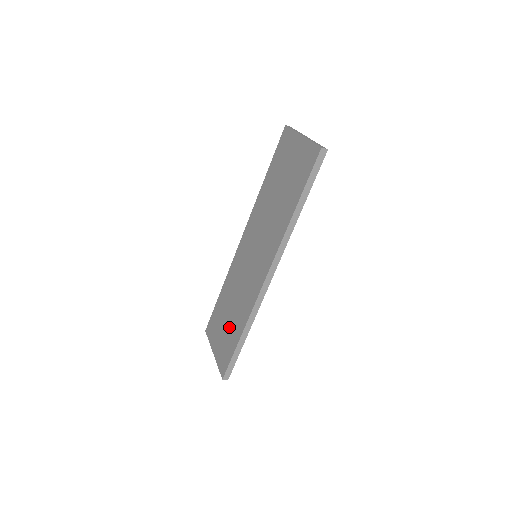
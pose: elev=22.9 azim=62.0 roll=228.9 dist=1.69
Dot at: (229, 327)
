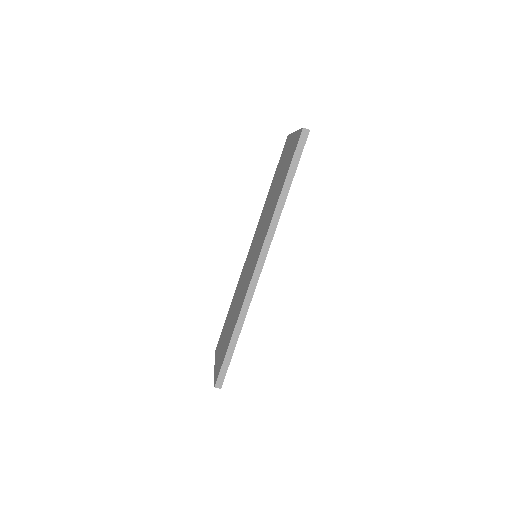
Dot at: (228, 333)
